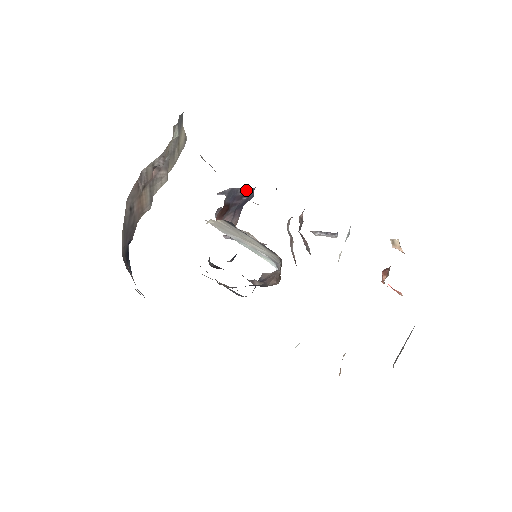
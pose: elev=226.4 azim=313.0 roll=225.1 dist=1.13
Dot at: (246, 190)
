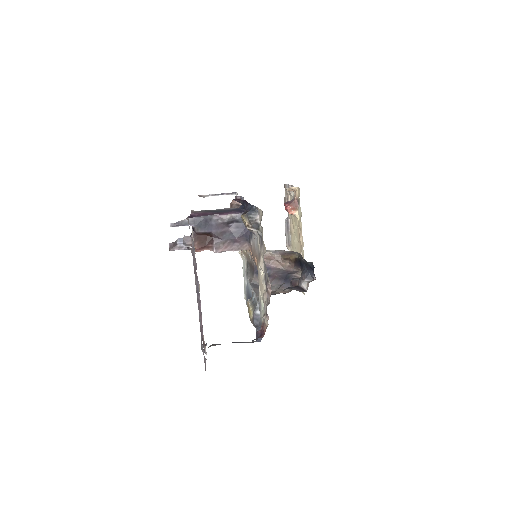
Dot at: (228, 217)
